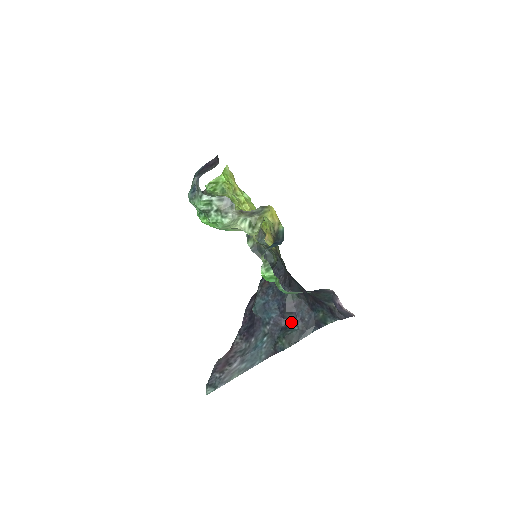
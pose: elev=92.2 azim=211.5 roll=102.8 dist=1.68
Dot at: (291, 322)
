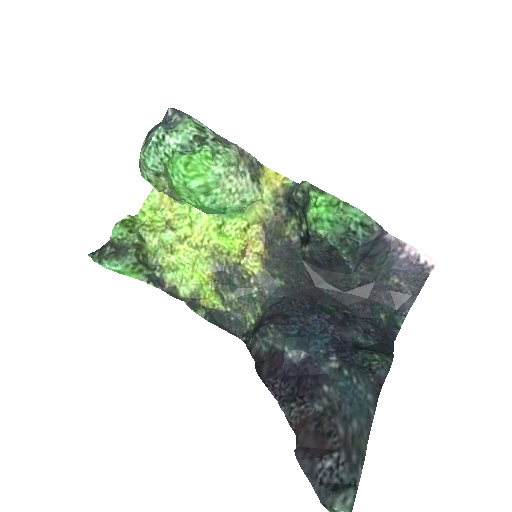
Dot at: (356, 342)
